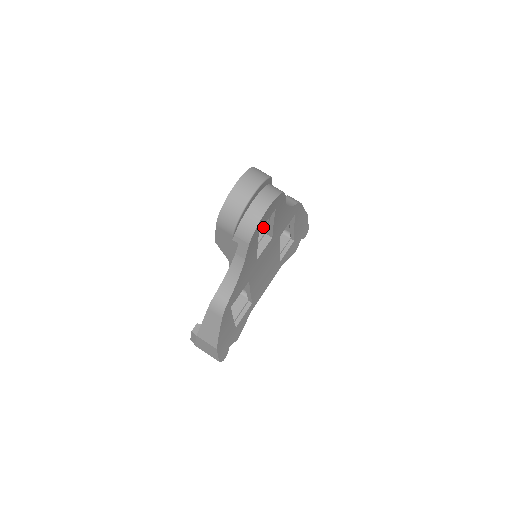
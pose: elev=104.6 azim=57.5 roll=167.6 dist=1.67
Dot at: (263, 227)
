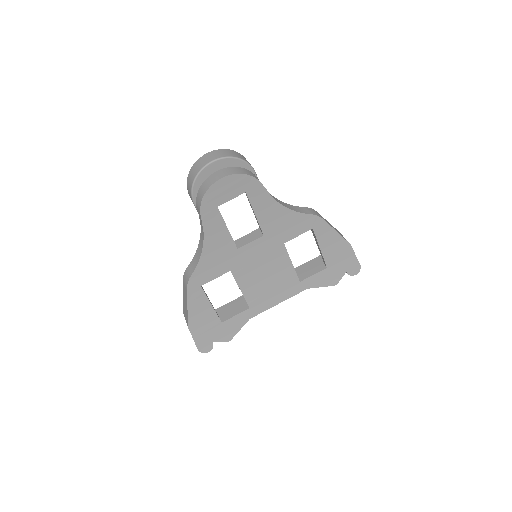
Dot at: occluded
